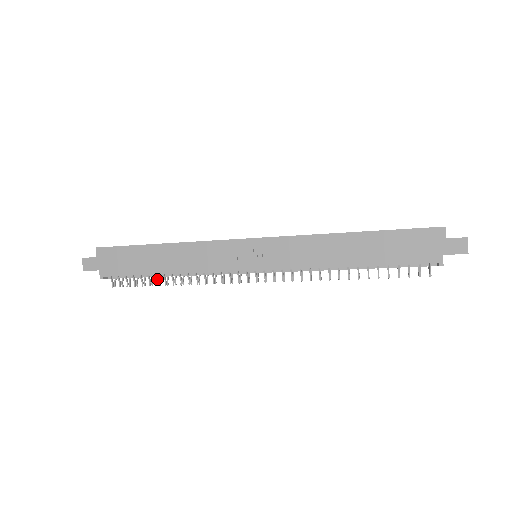
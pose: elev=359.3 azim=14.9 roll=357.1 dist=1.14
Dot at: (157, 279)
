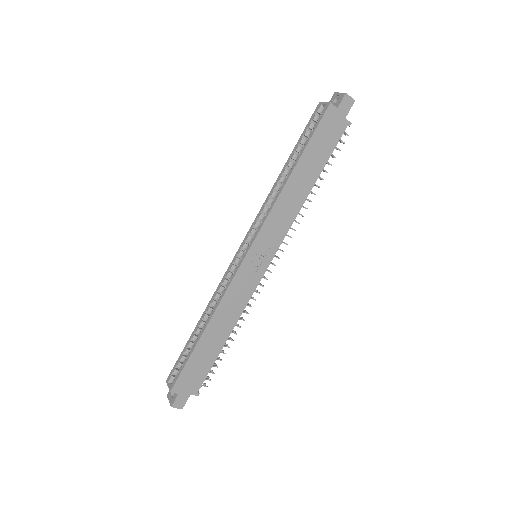
Dot at: (225, 346)
